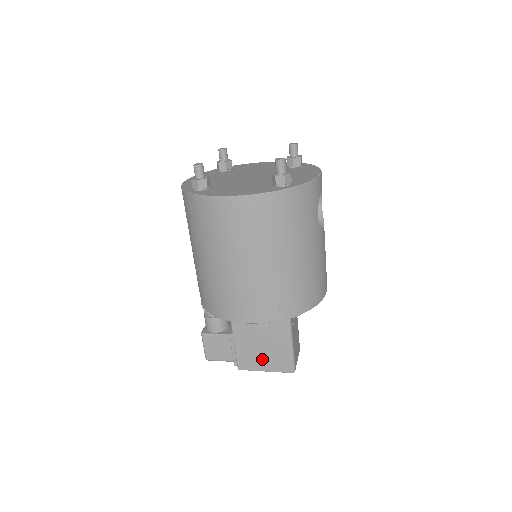
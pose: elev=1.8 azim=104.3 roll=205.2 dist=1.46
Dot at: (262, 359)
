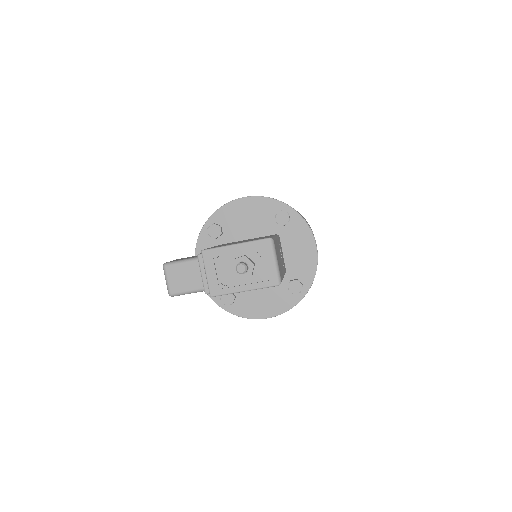
Dot at: occluded
